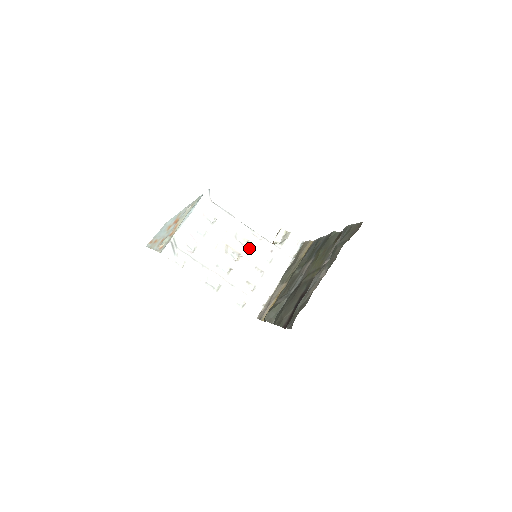
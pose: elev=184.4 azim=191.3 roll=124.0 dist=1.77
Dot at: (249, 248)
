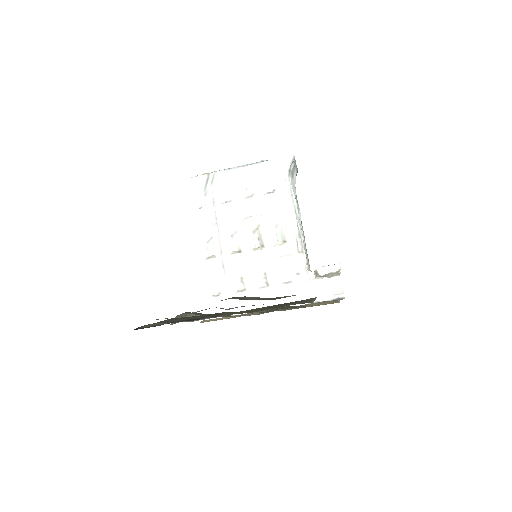
Dot at: (278, 249)
